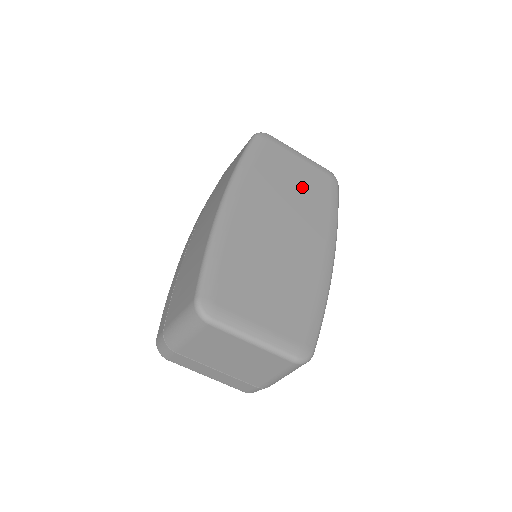
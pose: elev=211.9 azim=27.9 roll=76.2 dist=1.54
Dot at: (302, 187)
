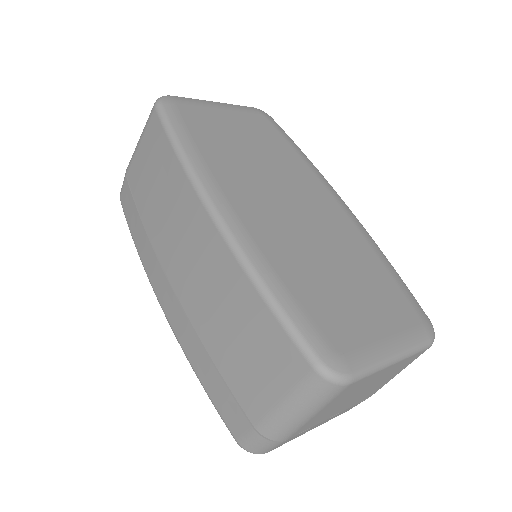
Dot at: (256, 142)
